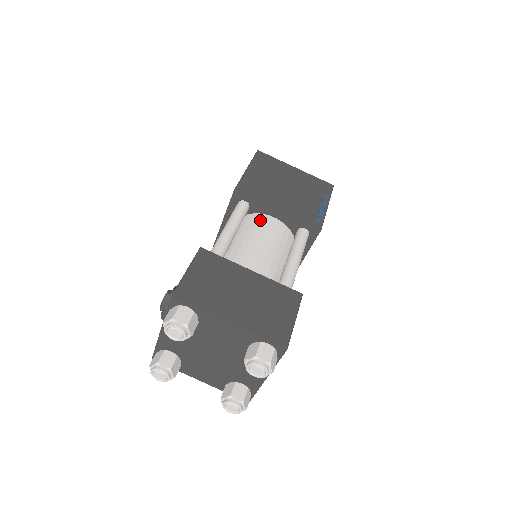
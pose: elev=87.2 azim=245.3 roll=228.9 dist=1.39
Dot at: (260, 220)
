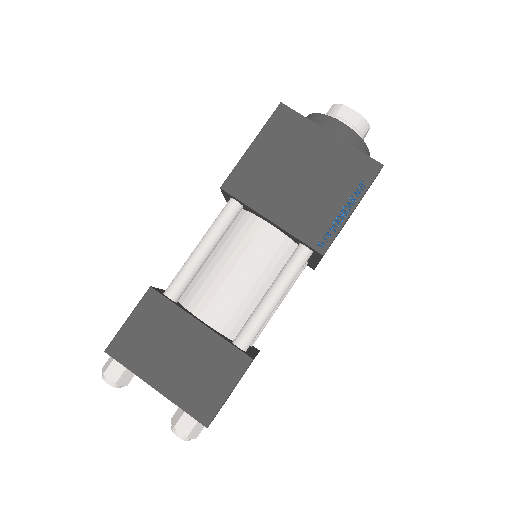
Dot at: (251, 228)
